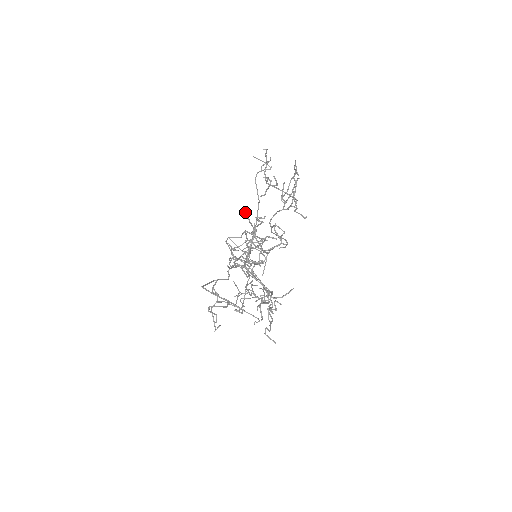
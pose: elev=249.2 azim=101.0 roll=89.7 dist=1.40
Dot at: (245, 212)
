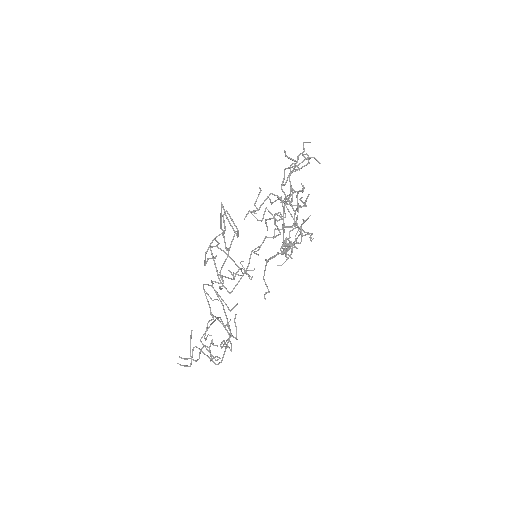
Dot at: (269, 198)
